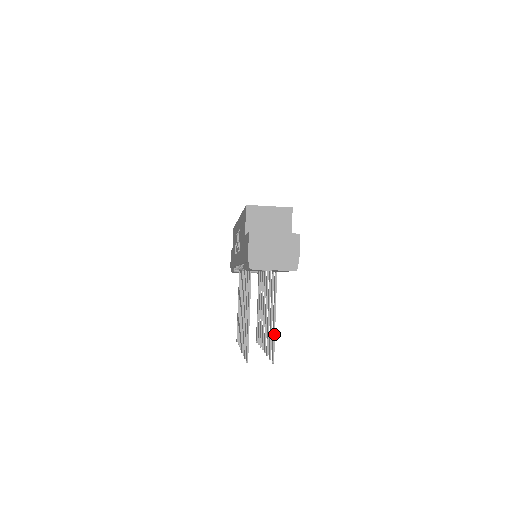
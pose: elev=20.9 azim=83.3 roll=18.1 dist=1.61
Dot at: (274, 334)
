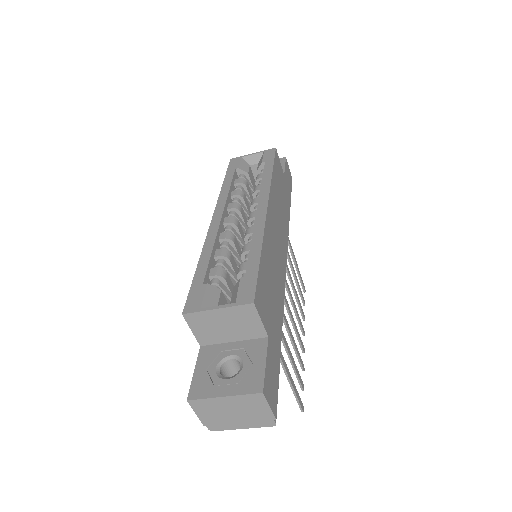
Dot at: (294, 392)
